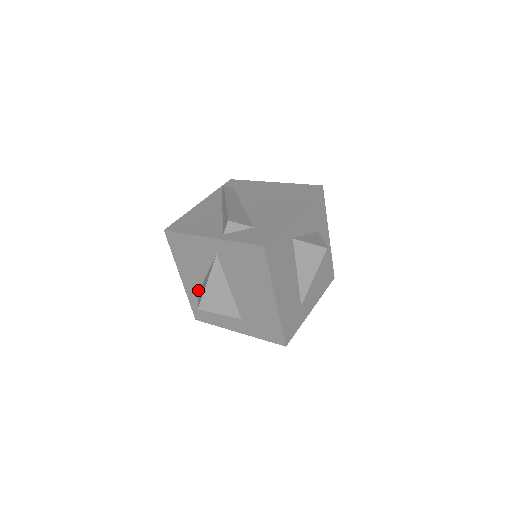
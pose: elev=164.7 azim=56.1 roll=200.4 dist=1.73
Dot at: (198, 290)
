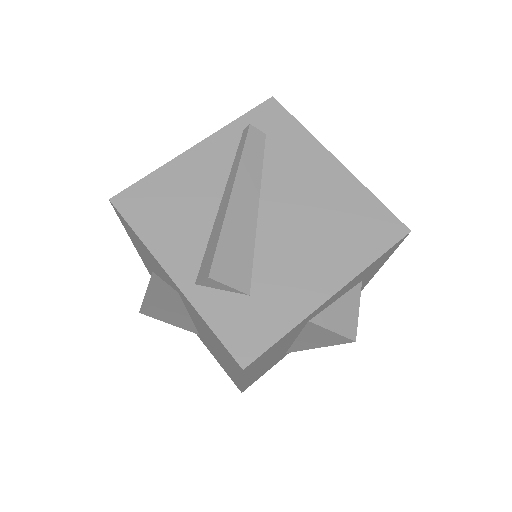
Dot at: (153, 271)
